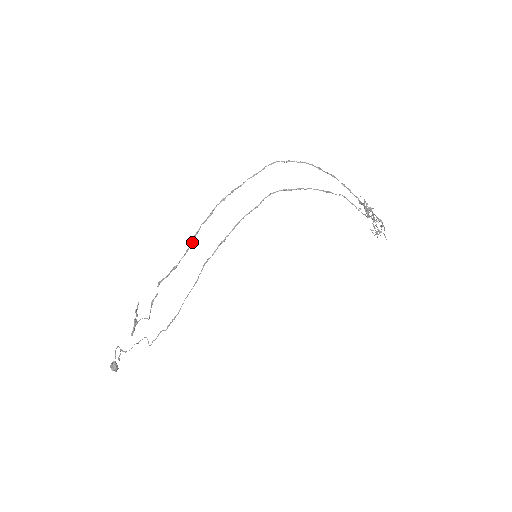
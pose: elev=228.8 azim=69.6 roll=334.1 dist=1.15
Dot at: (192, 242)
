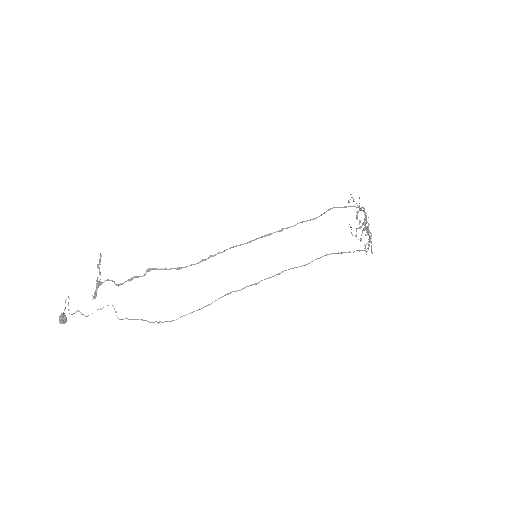
Dot at: (212, 256)
